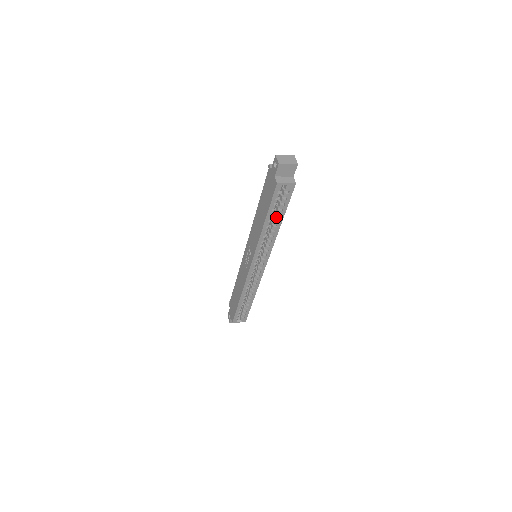
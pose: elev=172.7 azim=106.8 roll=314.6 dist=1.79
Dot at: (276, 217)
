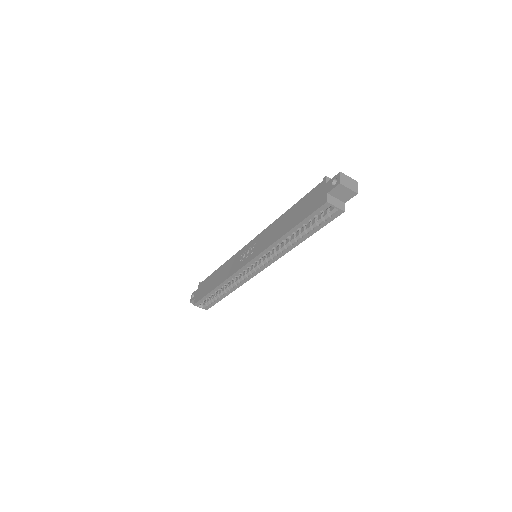
Dot at: (303, 232)
